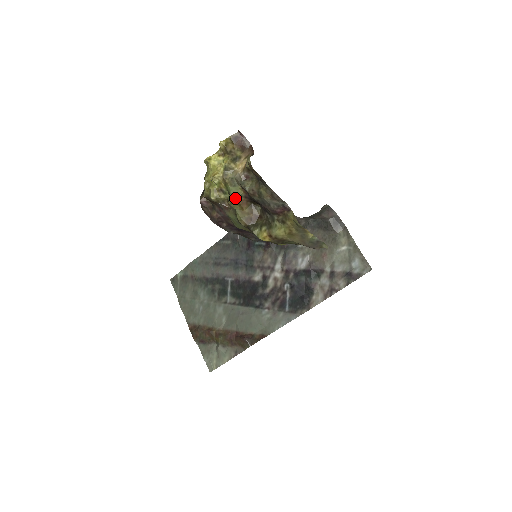
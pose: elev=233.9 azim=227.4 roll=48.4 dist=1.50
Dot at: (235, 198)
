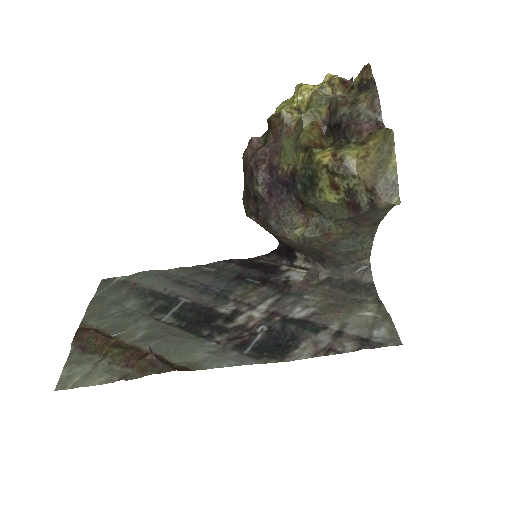
Dot at: (313, 114)
